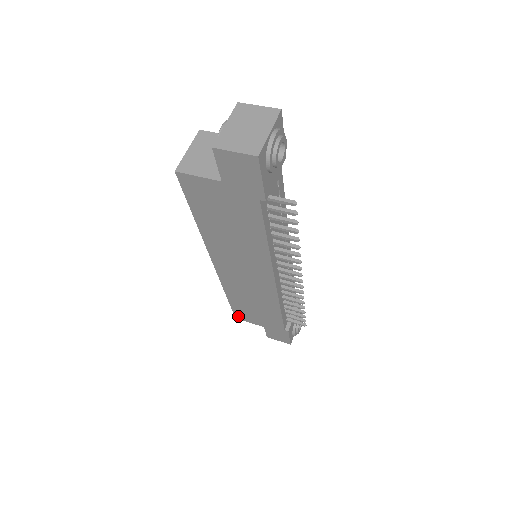
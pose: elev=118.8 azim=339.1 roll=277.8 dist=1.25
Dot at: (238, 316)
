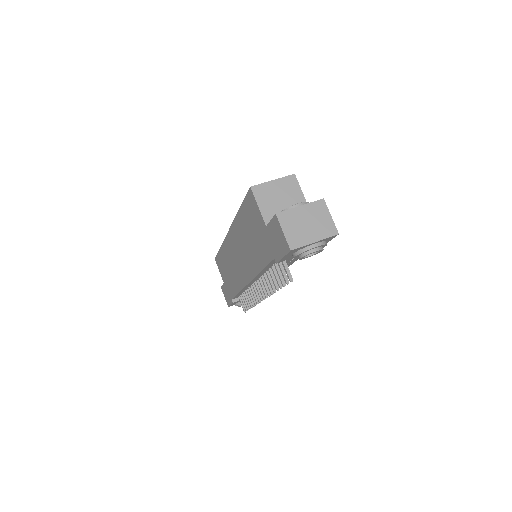
Dot at: (217, 260)
